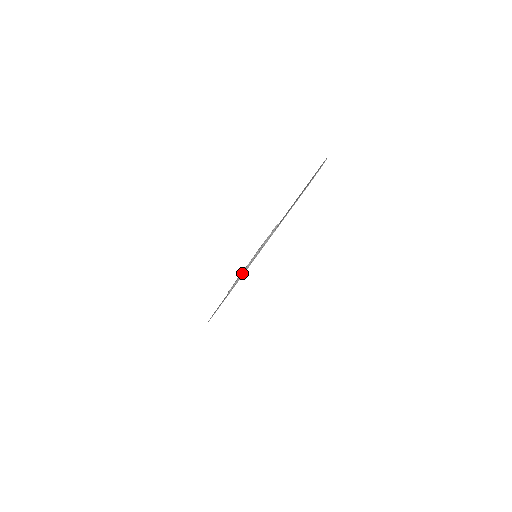
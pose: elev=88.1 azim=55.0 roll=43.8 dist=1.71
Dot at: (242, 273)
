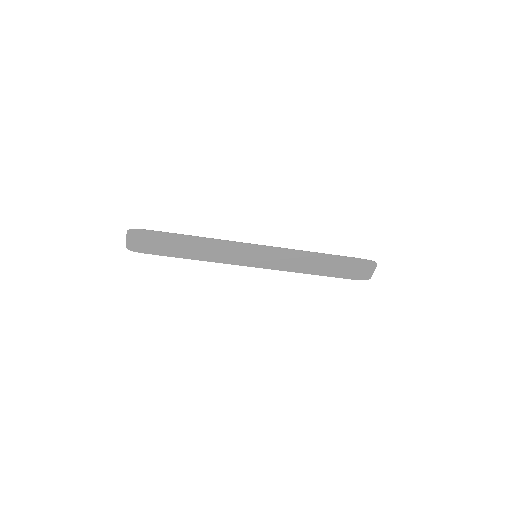
Dot at: (236, 245)
